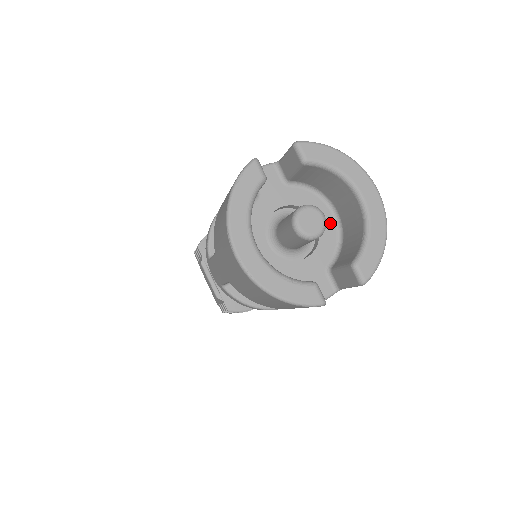
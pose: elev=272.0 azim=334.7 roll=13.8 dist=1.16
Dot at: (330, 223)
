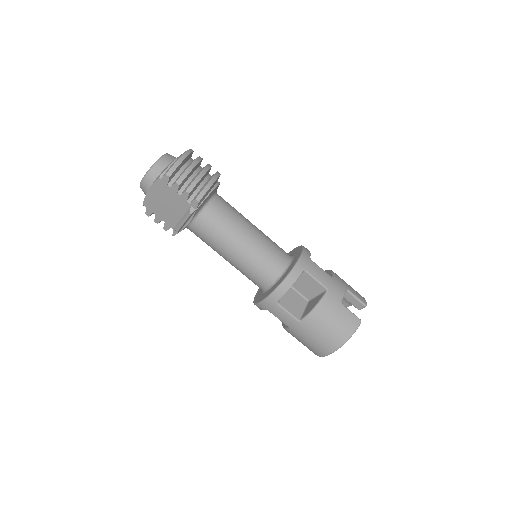
Dot at: occluded
